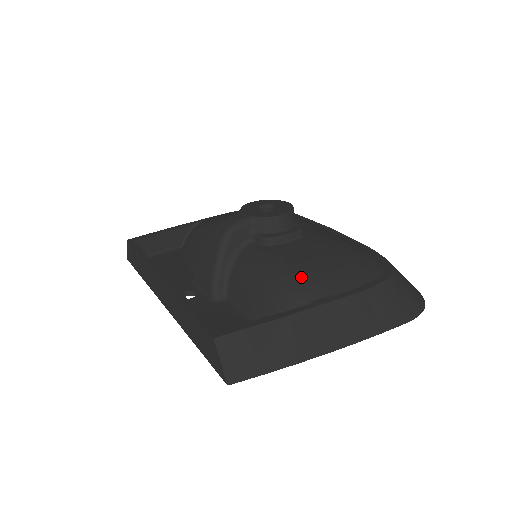
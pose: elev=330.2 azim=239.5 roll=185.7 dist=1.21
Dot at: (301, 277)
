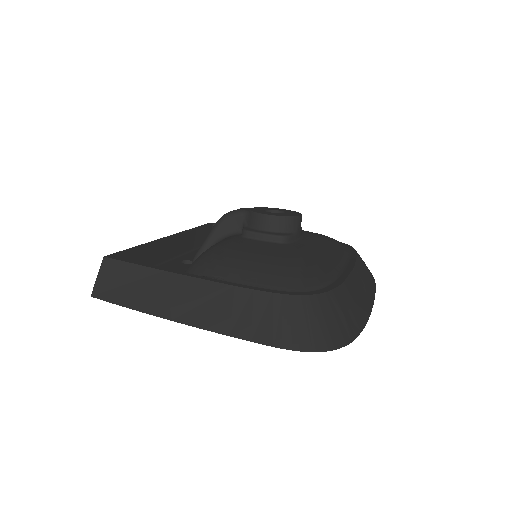
Dot at: (216, 257)
